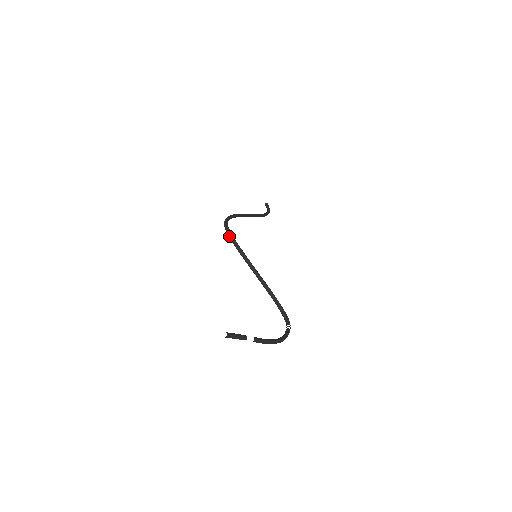
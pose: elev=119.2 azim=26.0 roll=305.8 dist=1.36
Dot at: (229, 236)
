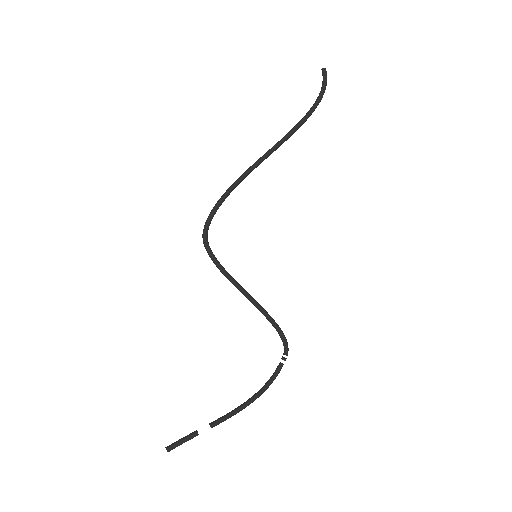
Dot at: occluded
